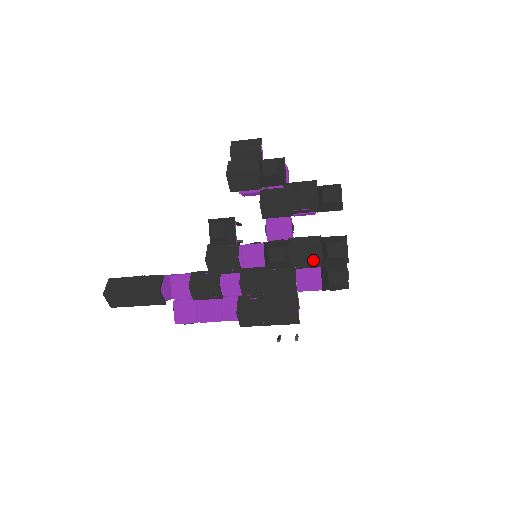
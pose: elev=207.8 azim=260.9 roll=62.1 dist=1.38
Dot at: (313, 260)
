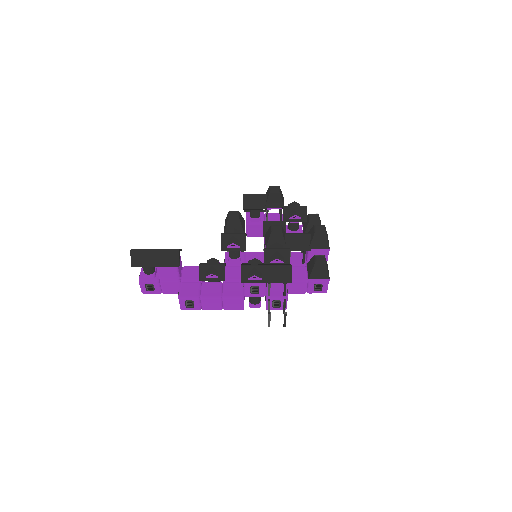
Dot at: (303, 242)
